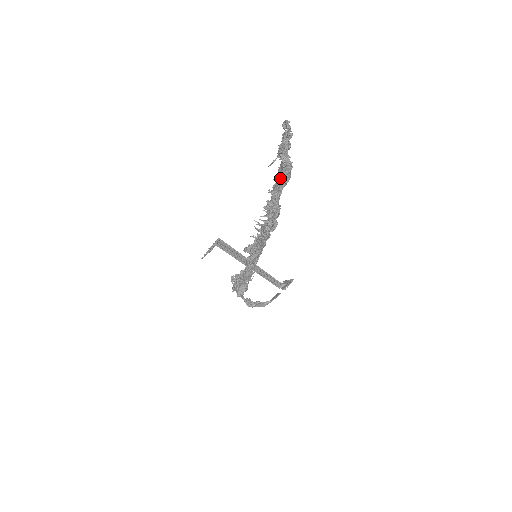
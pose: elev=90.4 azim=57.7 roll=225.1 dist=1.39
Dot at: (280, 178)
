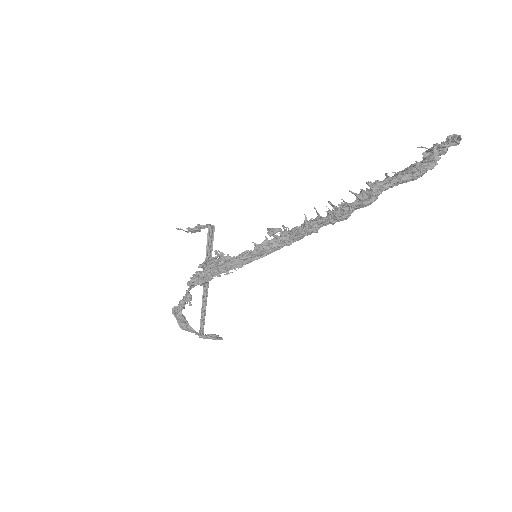
Dot at: (412, 169)
